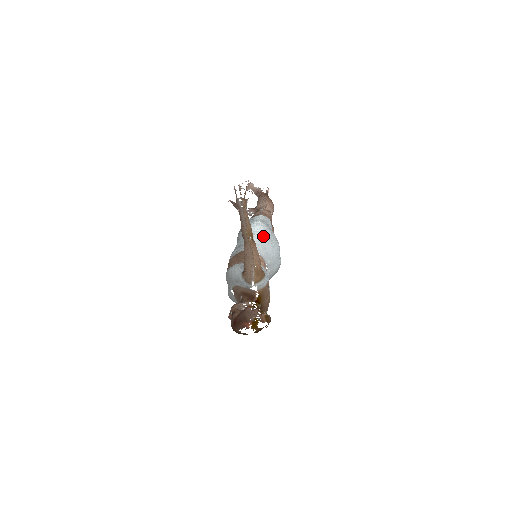
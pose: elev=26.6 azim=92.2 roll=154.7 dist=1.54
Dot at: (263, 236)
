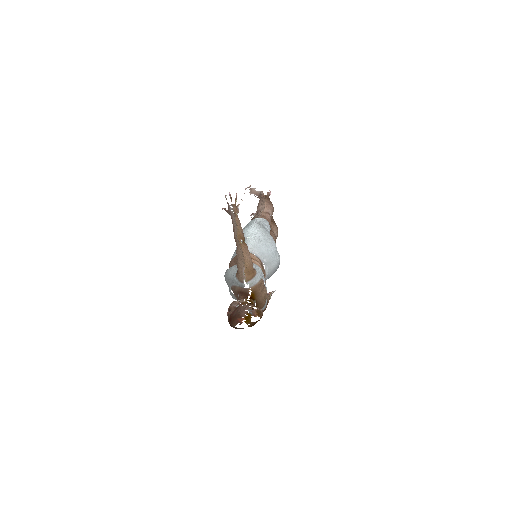
Dot at: (257, 237)
